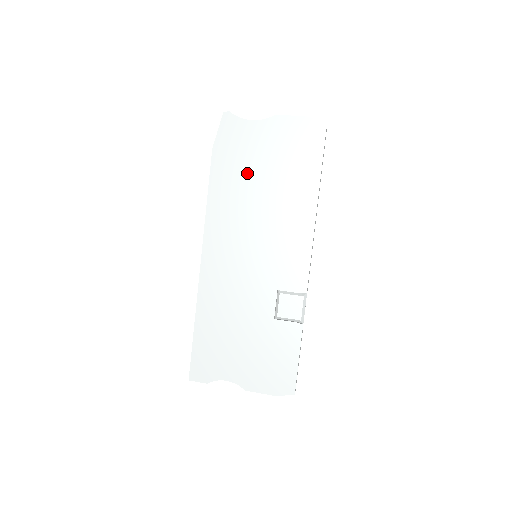
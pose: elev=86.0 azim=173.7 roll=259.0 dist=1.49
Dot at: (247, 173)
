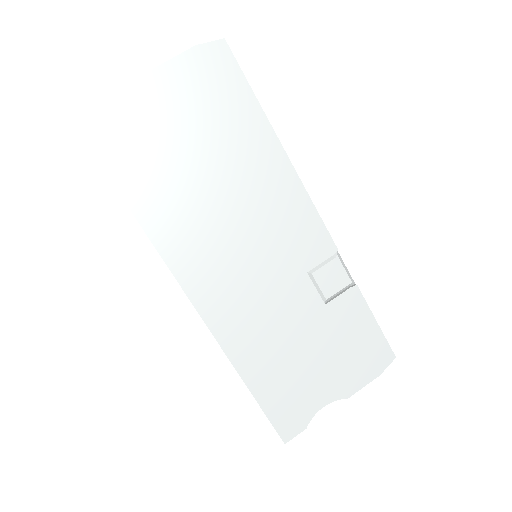
Dot at: (173, 168)
